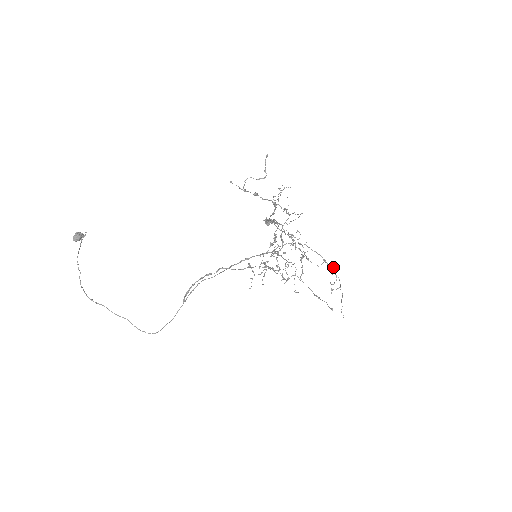
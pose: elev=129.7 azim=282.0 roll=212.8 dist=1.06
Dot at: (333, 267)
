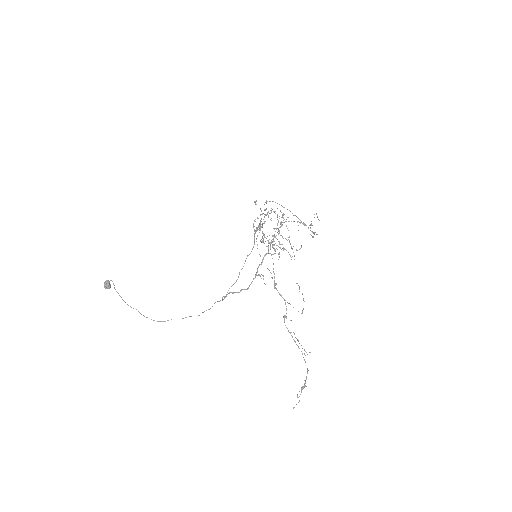
Dot at: occluded
